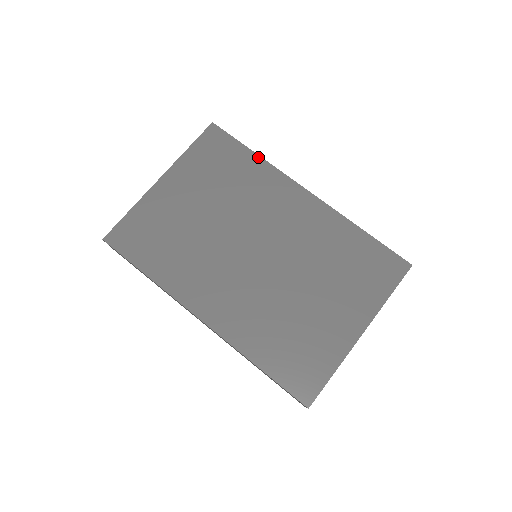
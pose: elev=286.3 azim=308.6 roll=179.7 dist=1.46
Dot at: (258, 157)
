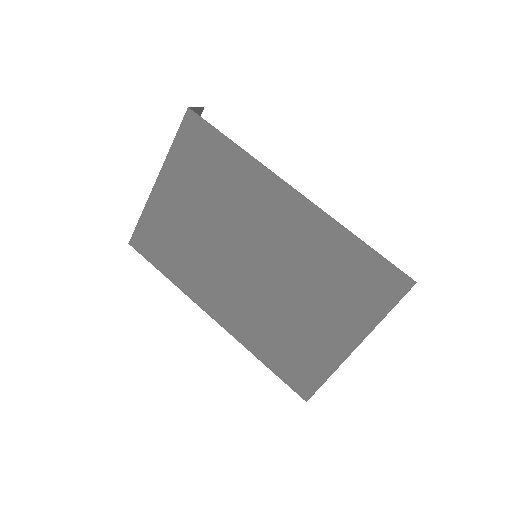
Dot at: (239, 149)
